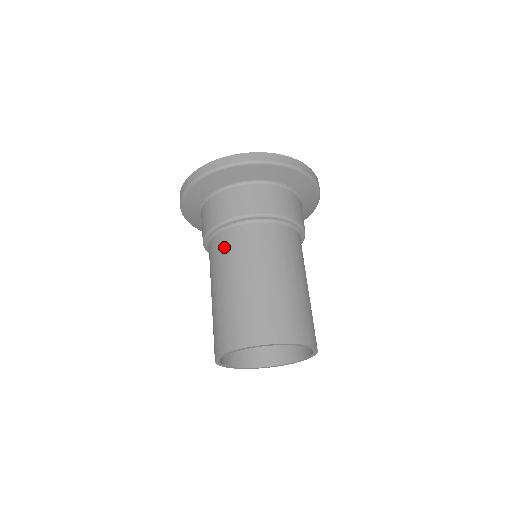
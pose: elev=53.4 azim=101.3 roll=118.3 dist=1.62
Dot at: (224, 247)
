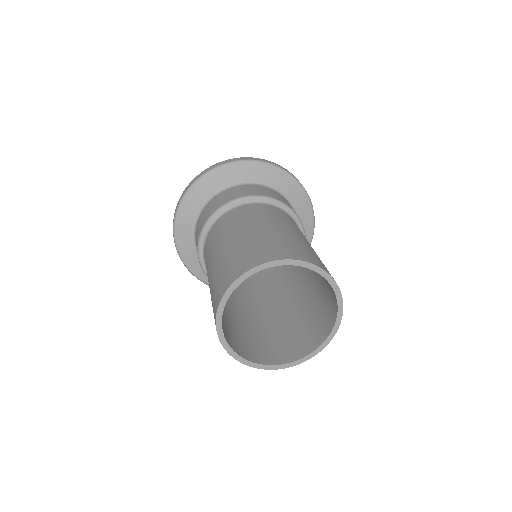
Dot at: (246, 211)
